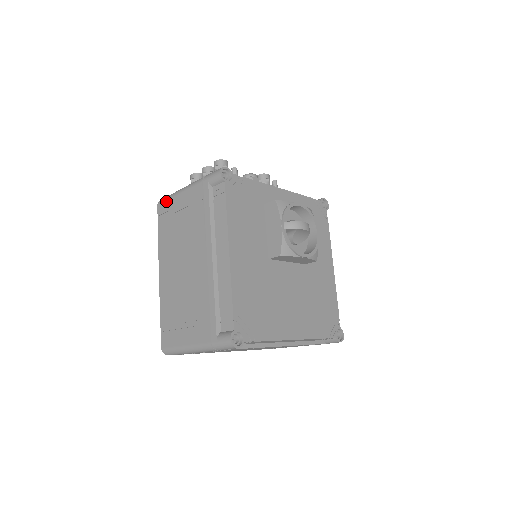
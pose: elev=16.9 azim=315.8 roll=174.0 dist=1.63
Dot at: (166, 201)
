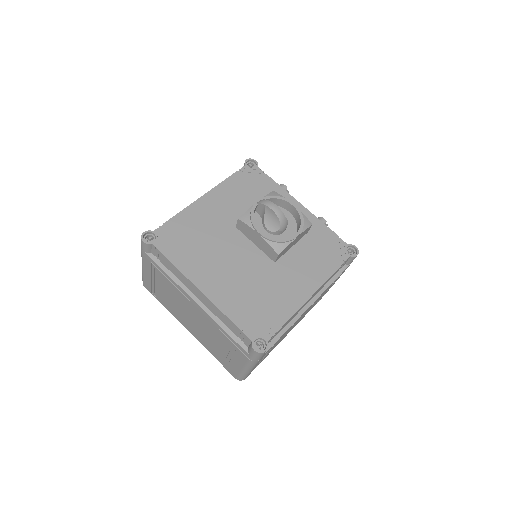
Dot at: occluded
